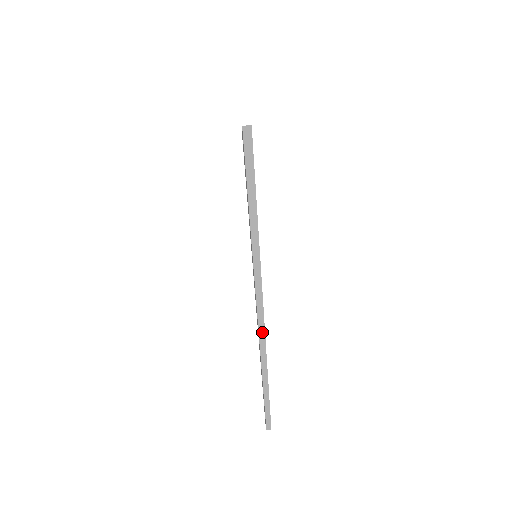
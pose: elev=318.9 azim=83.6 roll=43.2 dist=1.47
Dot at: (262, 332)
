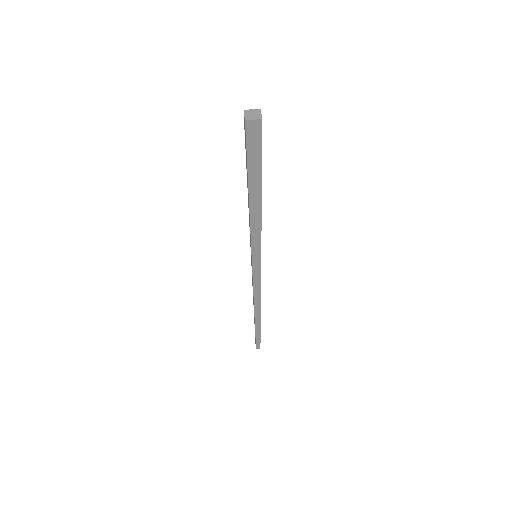
Dot at: (258, 307)
